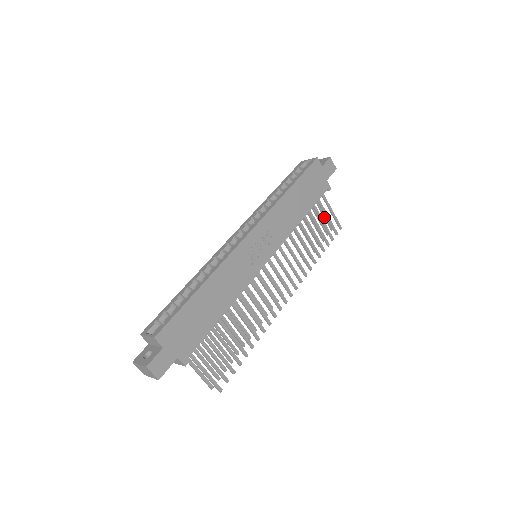
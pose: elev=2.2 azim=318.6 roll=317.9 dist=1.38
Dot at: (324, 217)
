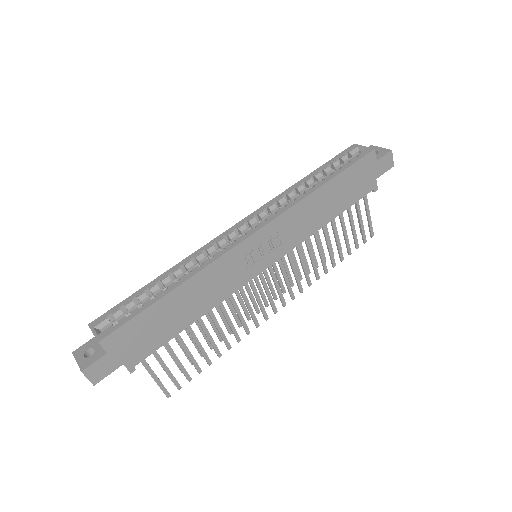
Dot at: occluded
